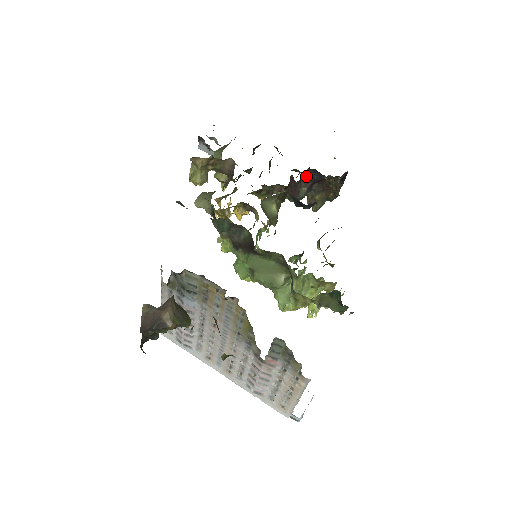
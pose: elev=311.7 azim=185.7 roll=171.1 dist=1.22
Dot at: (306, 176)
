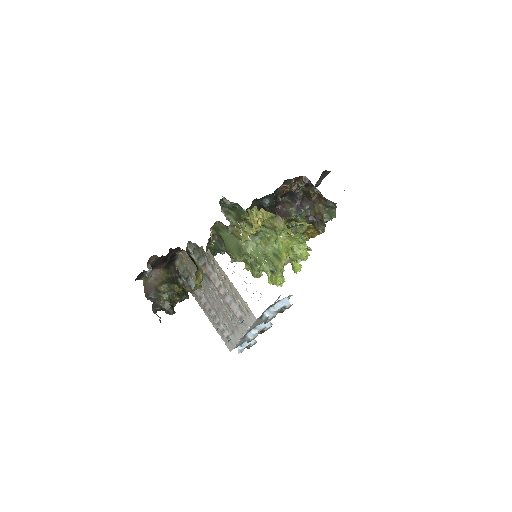
Dot at: (287, 202)
